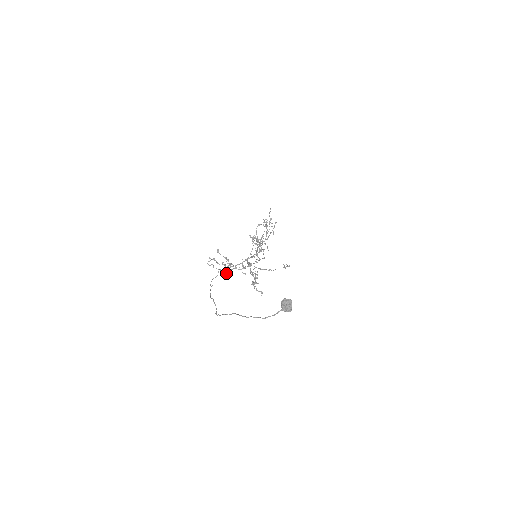
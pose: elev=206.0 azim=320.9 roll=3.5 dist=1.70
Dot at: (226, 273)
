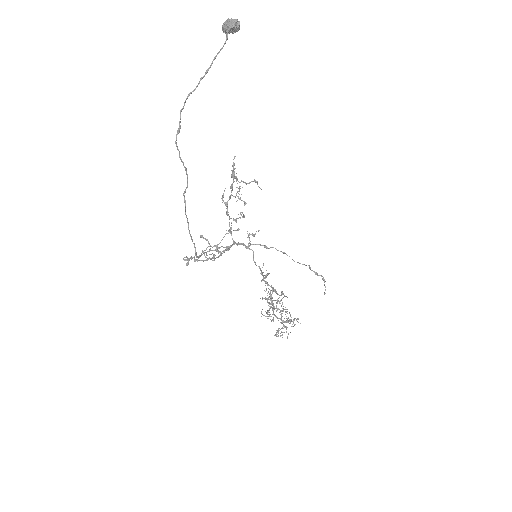
Dot at: occluded
